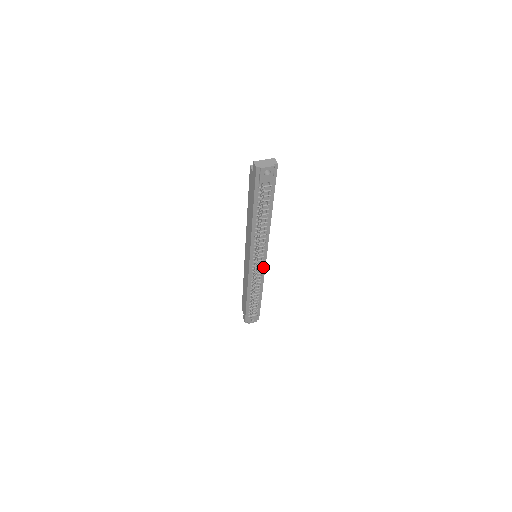
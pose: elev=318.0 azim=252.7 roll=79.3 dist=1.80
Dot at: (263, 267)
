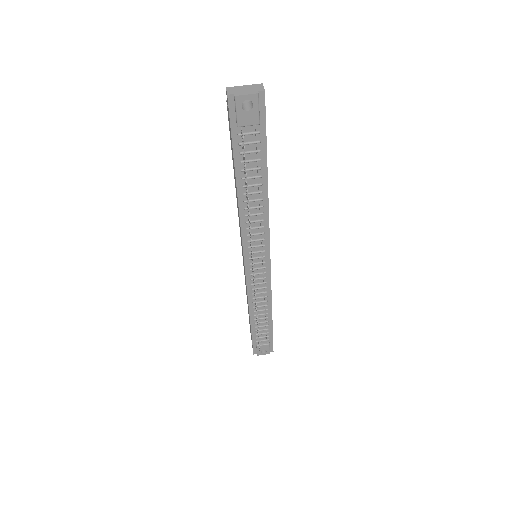
Dot at: (267, 273)
